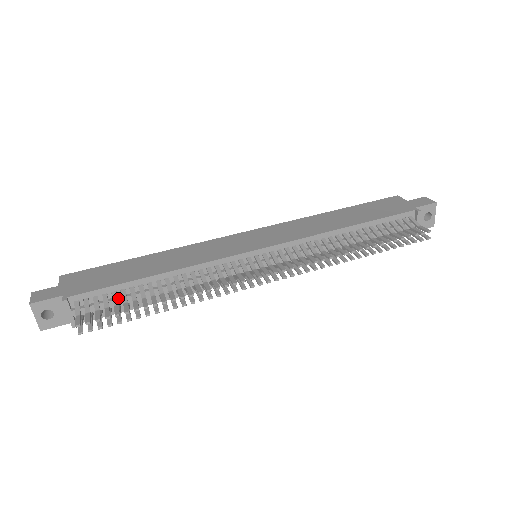
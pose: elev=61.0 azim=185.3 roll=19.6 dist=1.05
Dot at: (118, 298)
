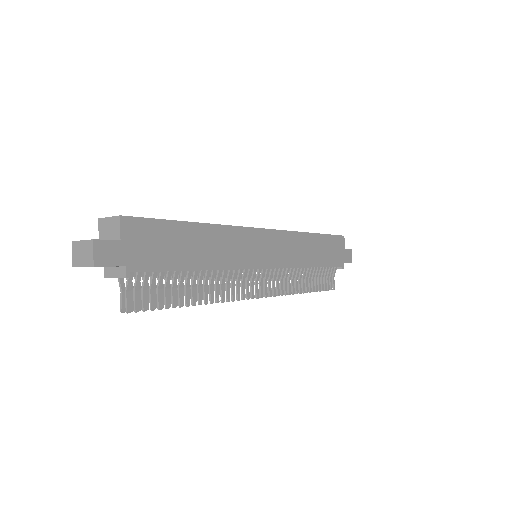
Dot at: (161, 275)
